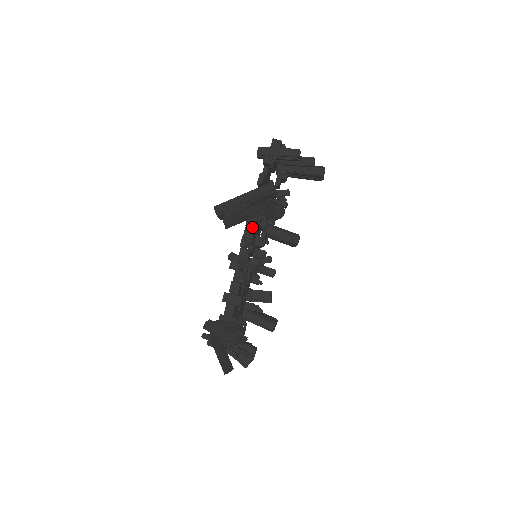
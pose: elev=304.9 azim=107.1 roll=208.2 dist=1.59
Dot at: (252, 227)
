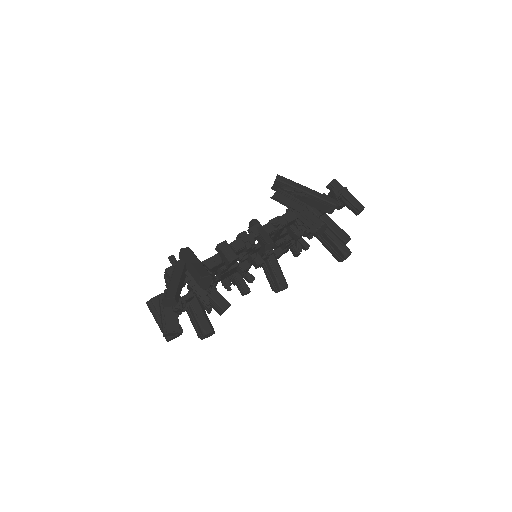
Dot at: (288, 220)
